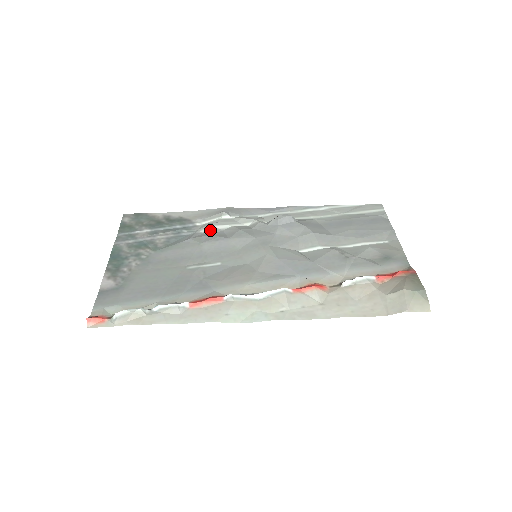
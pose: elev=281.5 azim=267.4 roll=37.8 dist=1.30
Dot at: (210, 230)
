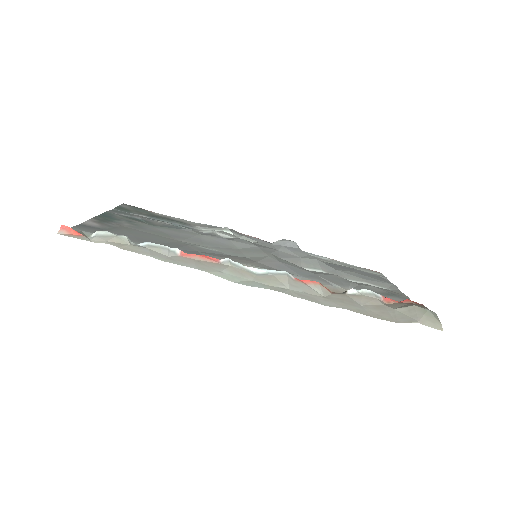
Dot at: (211, 232)
